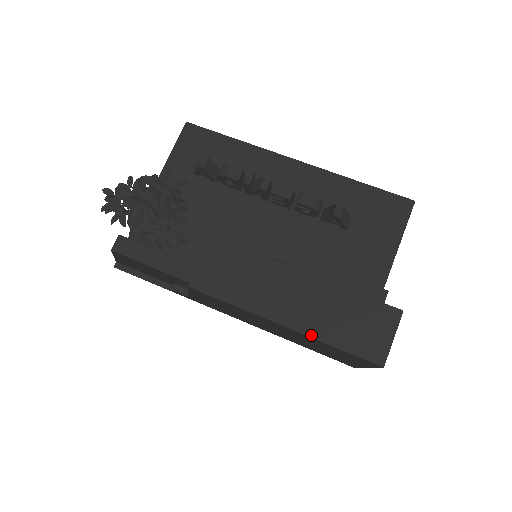
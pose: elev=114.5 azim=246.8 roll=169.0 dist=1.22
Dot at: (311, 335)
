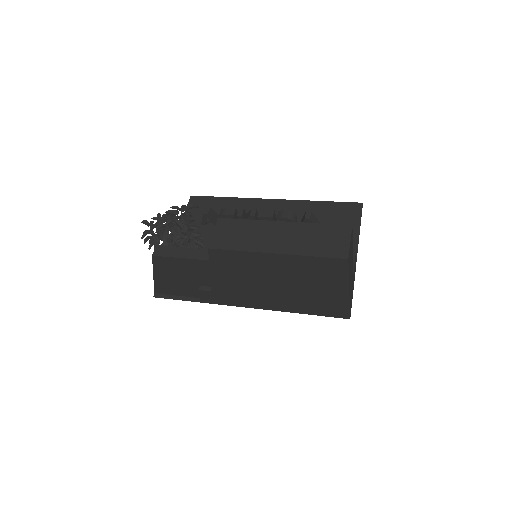
Dot at: (295, 254)
